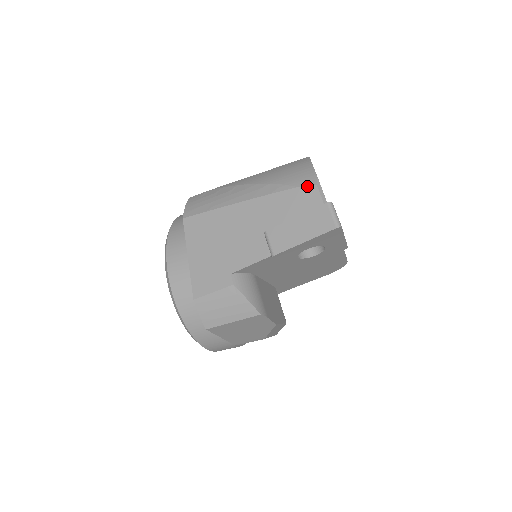
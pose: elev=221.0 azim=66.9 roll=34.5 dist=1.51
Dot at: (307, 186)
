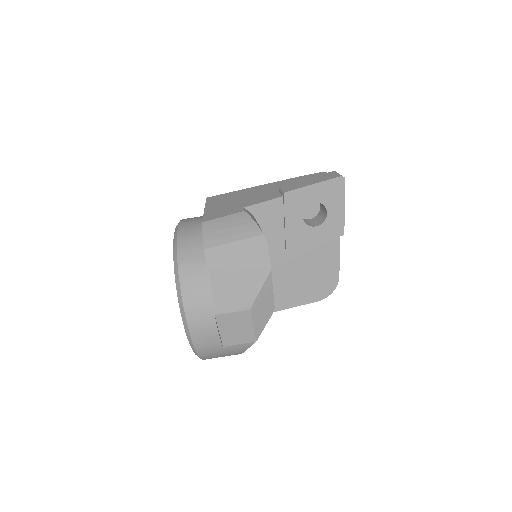
Dot at: (317, 173)
